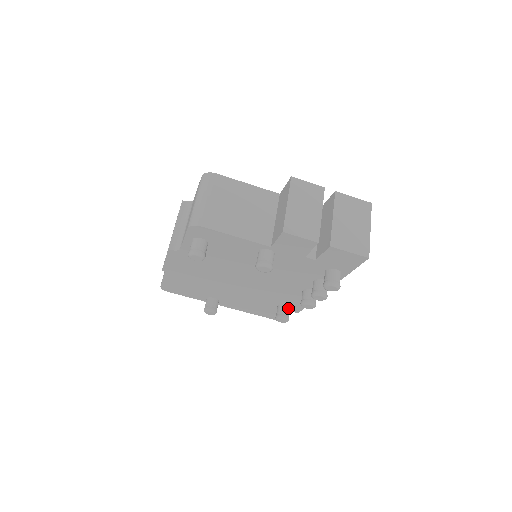
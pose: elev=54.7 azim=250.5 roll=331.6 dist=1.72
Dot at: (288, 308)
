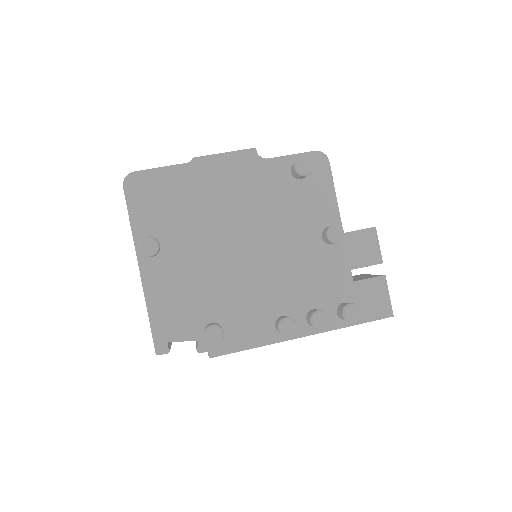
Dot at: occluded
